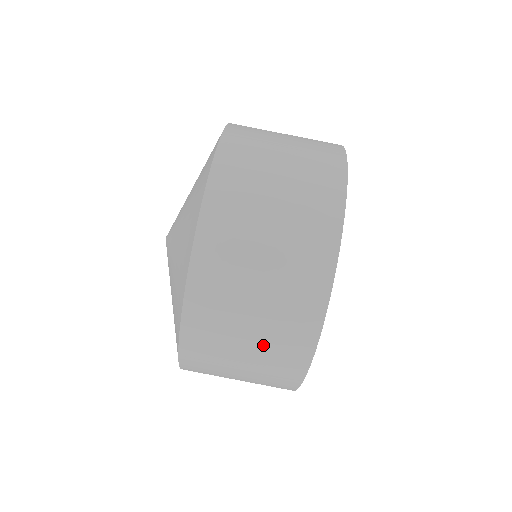
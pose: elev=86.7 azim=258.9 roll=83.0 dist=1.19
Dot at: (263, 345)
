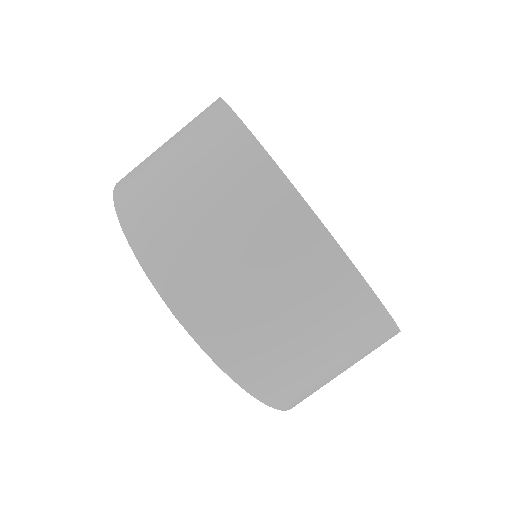
Dot at: occluded
